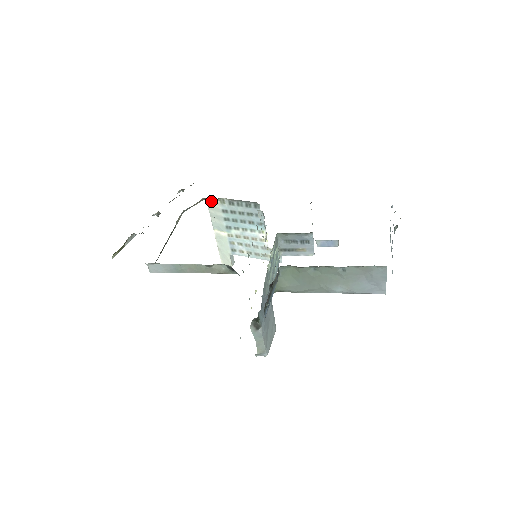
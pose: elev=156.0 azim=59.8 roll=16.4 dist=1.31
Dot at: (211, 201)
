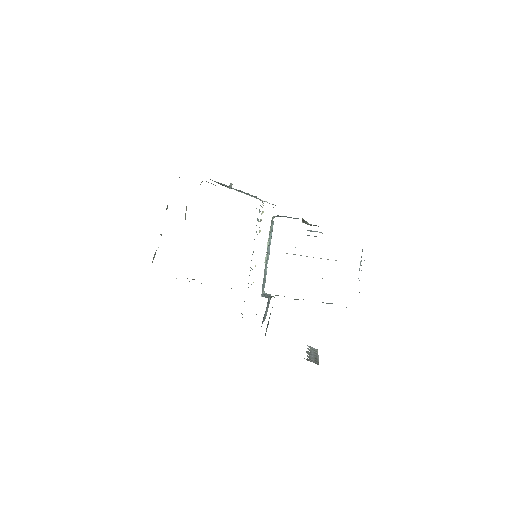
Dot at: occluded
